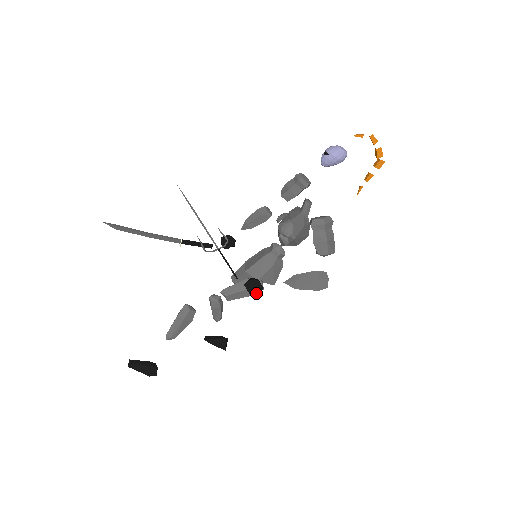
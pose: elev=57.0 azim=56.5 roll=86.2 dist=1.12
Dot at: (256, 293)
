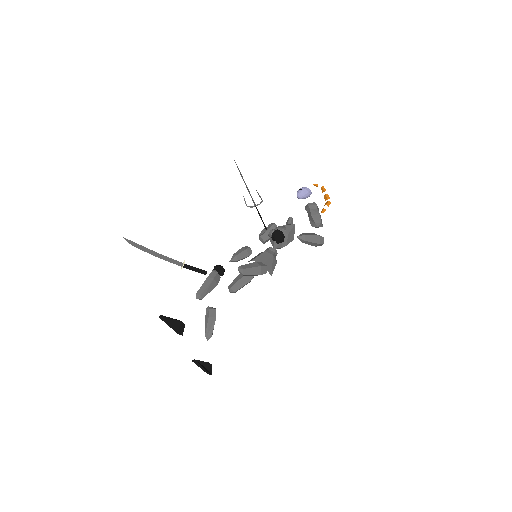
Dot at: (281, 238)
